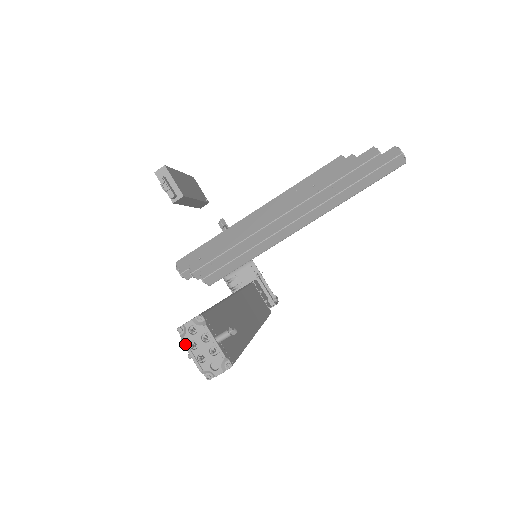
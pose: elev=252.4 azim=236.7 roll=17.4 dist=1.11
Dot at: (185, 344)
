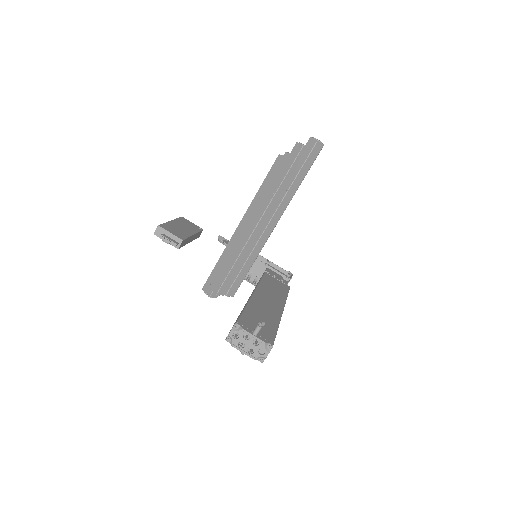
Dot at: (235, 347)
